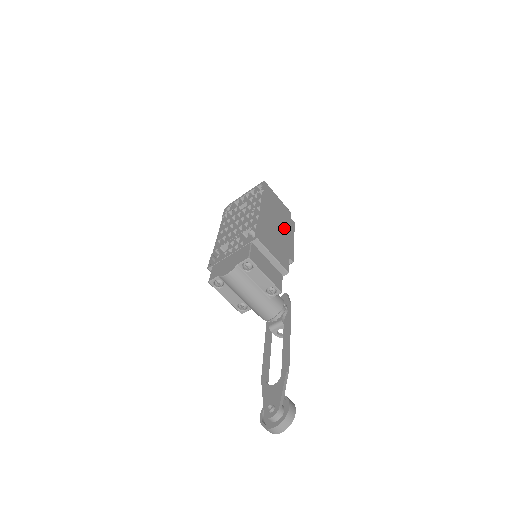
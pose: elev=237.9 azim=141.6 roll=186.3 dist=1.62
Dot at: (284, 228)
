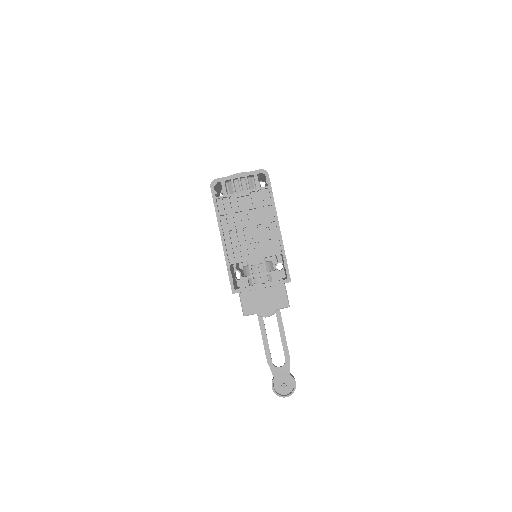
Dot at: occluded
